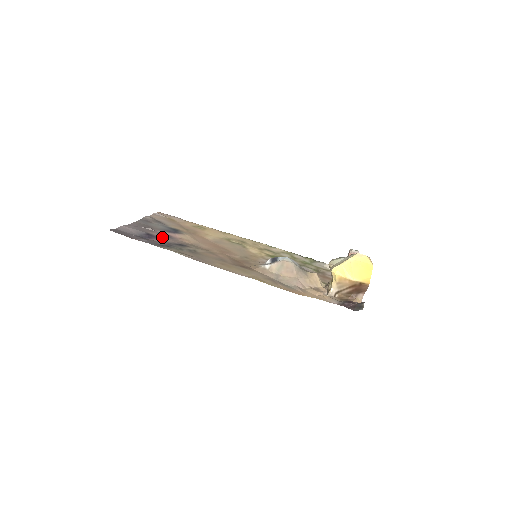
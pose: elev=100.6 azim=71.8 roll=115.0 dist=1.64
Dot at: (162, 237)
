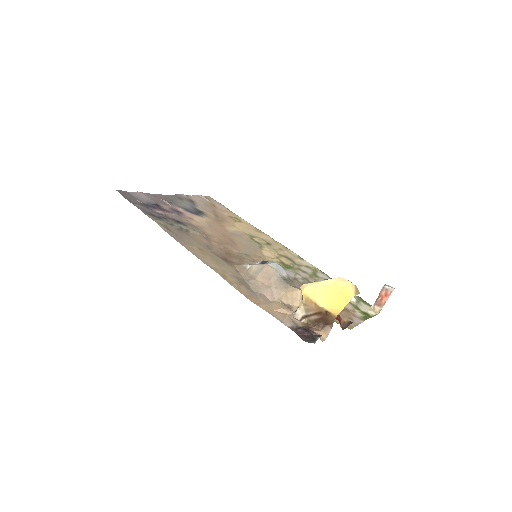
Dot at: (169, 211)
